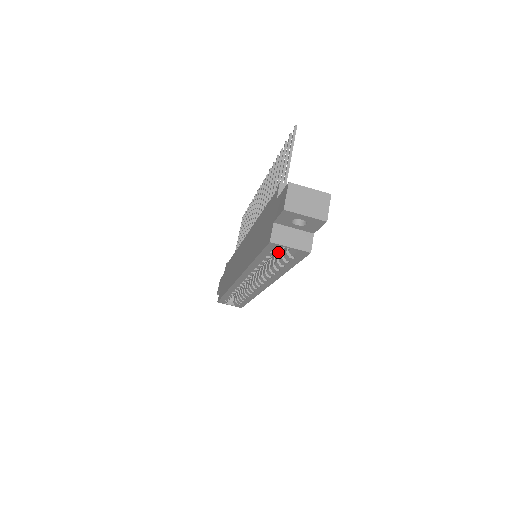
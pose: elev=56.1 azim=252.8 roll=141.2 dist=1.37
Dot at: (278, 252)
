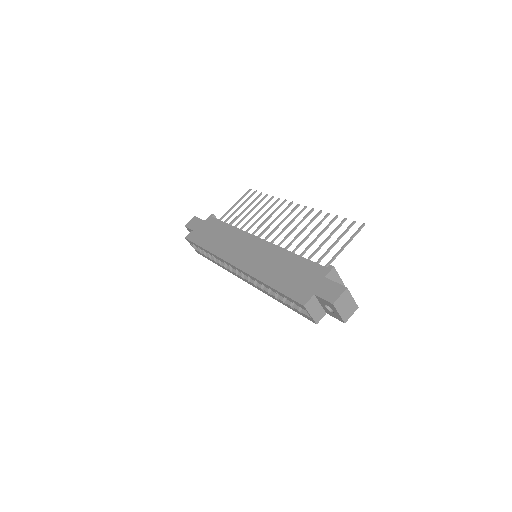
Dot at: occluded
